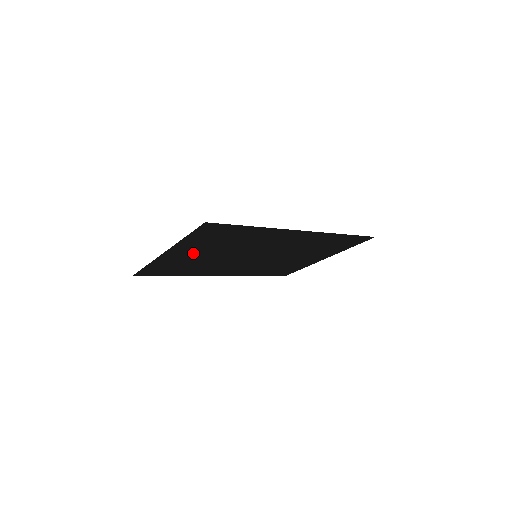
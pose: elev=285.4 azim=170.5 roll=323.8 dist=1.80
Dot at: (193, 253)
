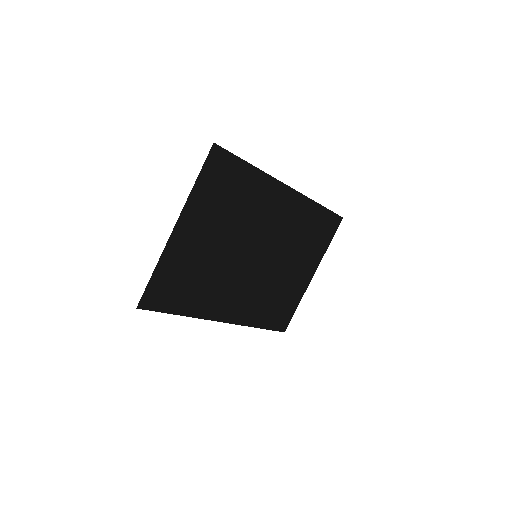
Dot at: (201, 236)
